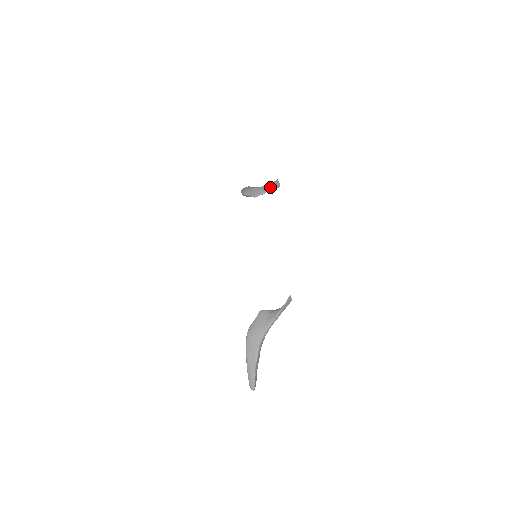
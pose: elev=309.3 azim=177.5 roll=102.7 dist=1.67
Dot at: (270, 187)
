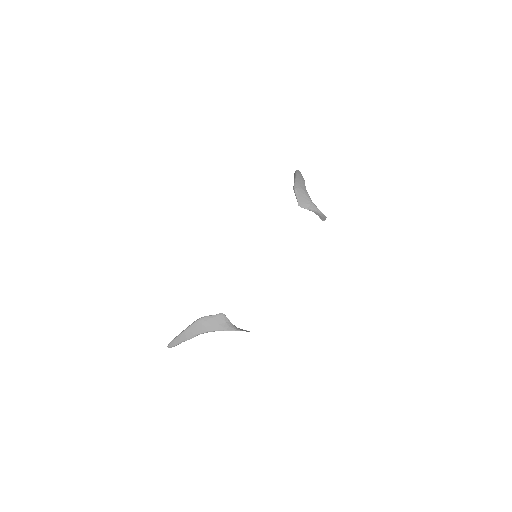
Dot at: (317, 212)
